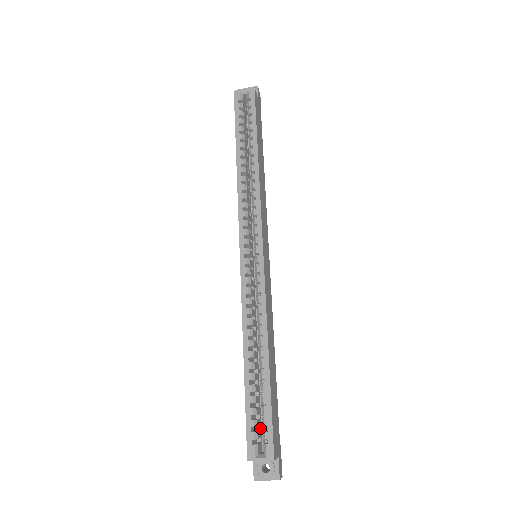
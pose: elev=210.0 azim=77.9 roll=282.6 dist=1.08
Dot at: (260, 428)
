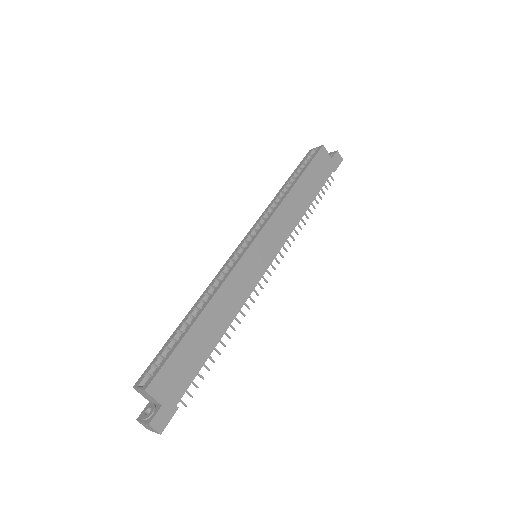
Dot at: occluded
